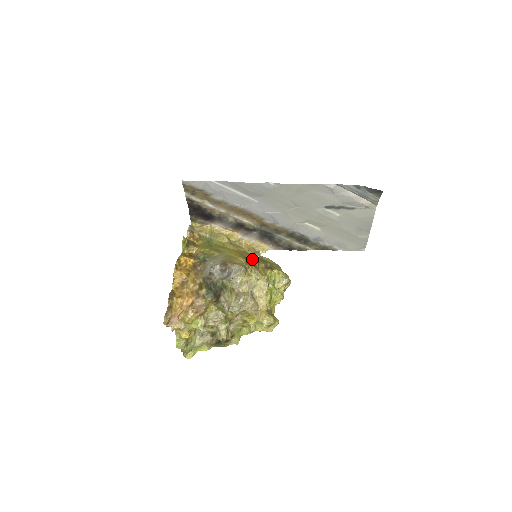
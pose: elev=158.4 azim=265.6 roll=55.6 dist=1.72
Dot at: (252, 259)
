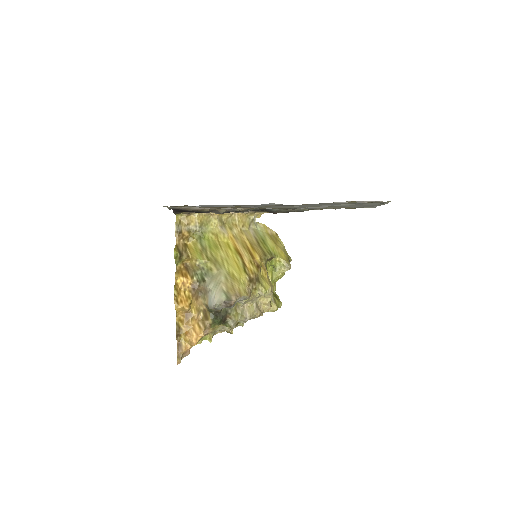
Dot at: (253, 265)
